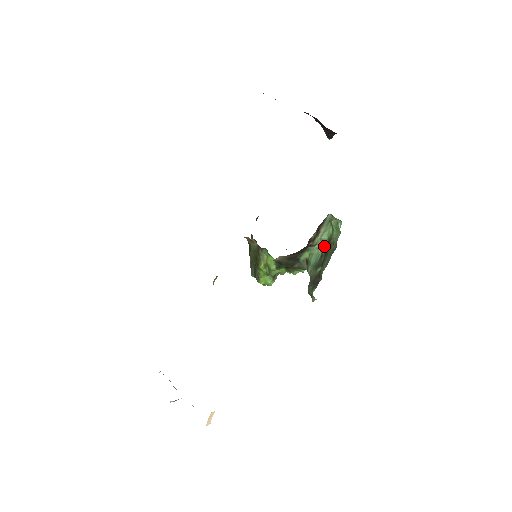
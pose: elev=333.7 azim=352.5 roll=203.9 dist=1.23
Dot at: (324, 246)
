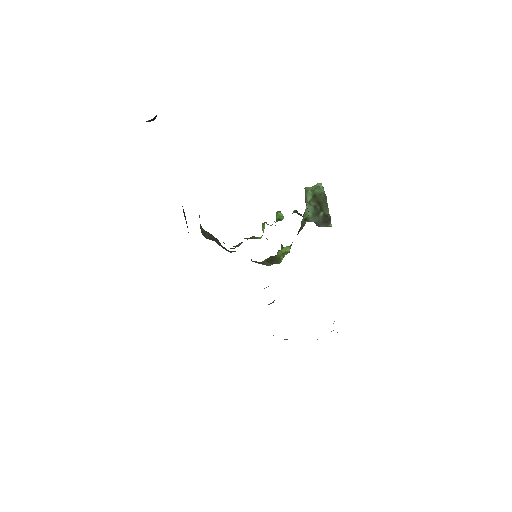
Dot at: (312, 202)
